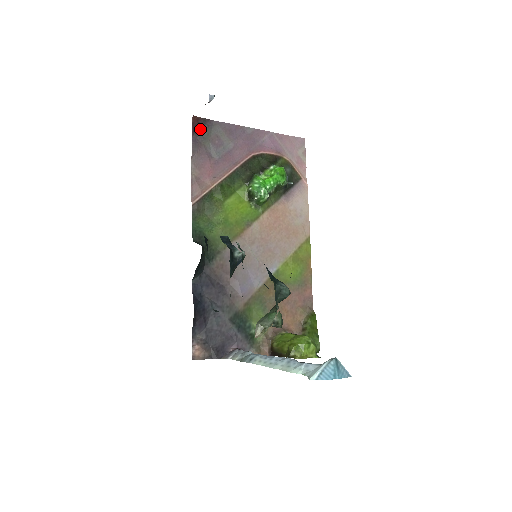
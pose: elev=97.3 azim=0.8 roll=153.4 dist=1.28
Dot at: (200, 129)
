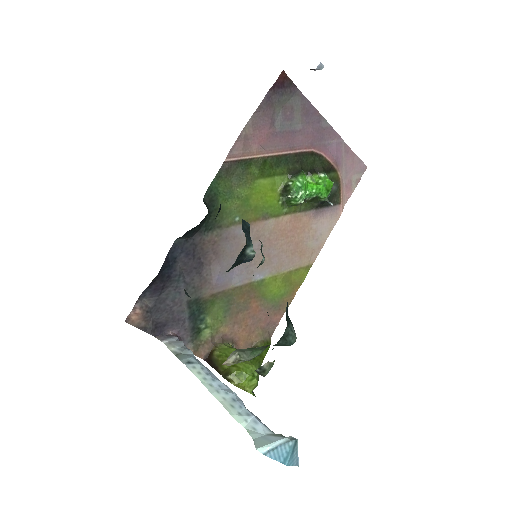
Dot at: (281, 89)
